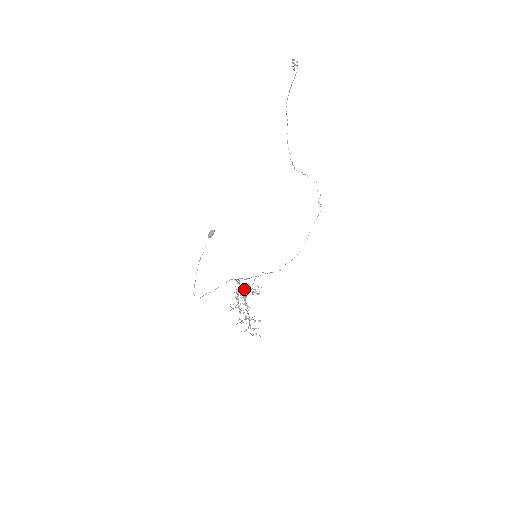
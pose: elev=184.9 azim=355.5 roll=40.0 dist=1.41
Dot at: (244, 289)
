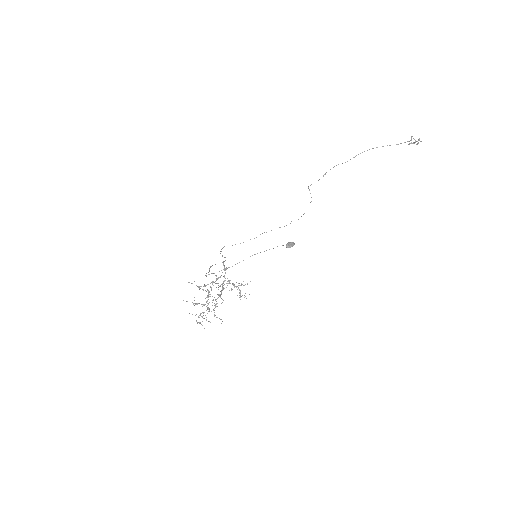
Dot at: (232, 283)
